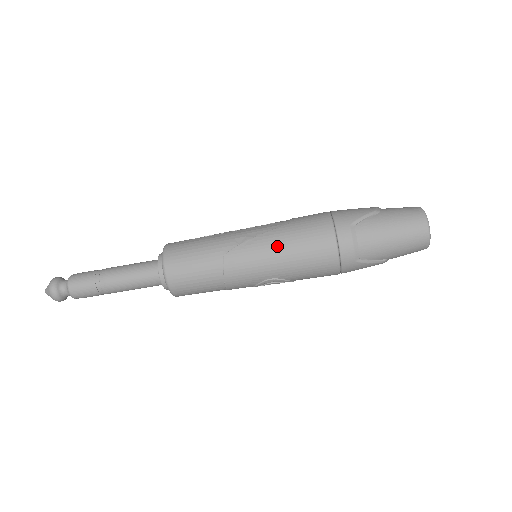
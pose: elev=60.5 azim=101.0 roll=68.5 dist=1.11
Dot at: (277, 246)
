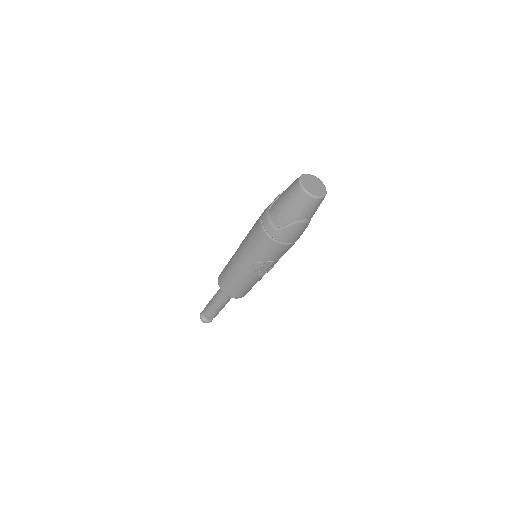
Dot at: (245, 243)
